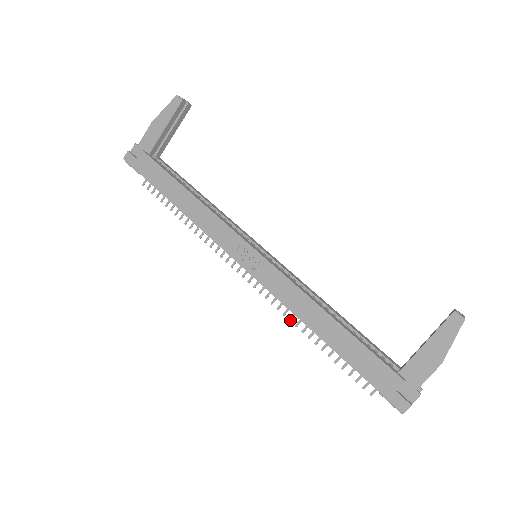
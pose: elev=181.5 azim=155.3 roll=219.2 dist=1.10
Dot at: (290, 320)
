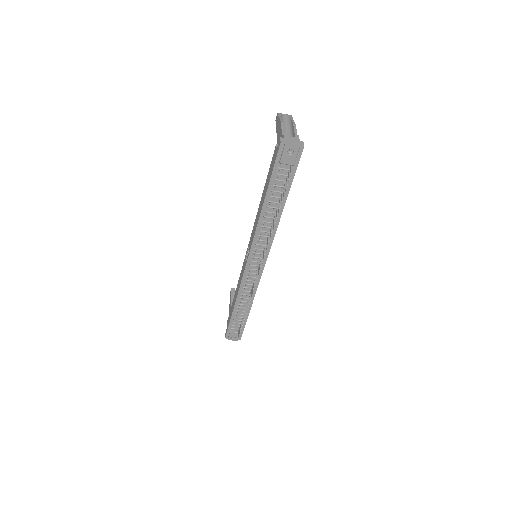
Dot at: (270, 236)
